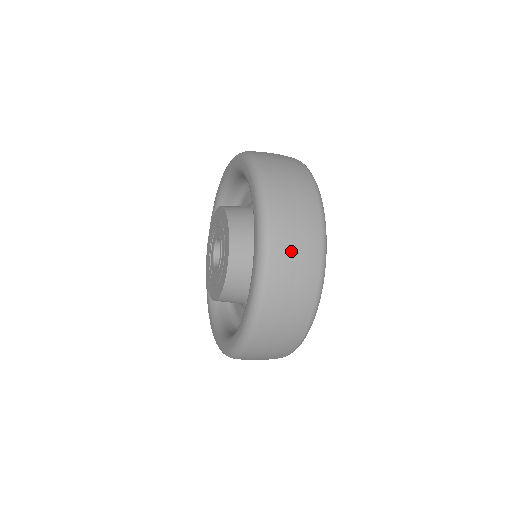
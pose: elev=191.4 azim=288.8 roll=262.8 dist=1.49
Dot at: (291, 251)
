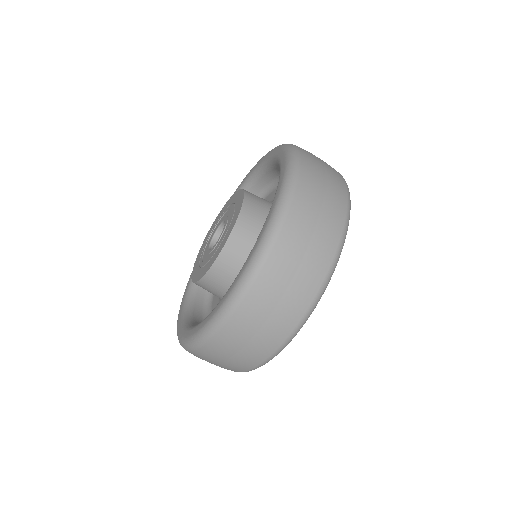
Dot at: (315, 207)
